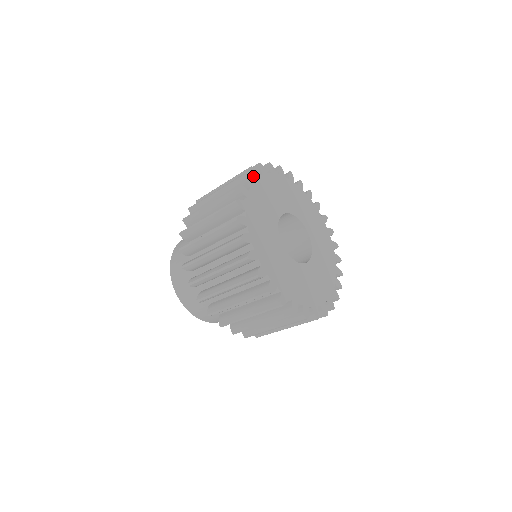
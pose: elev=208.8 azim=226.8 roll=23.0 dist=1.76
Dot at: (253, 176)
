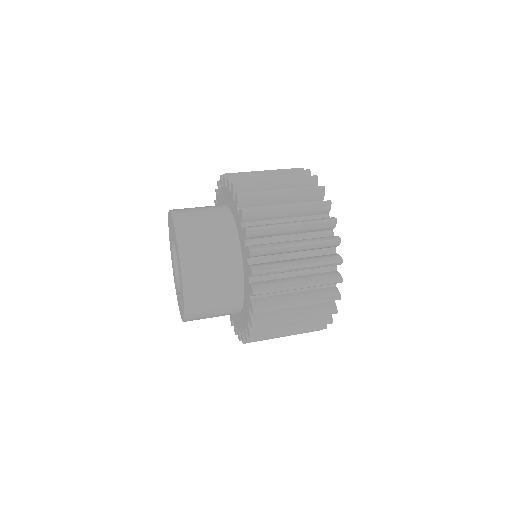
Dot at: occluded
